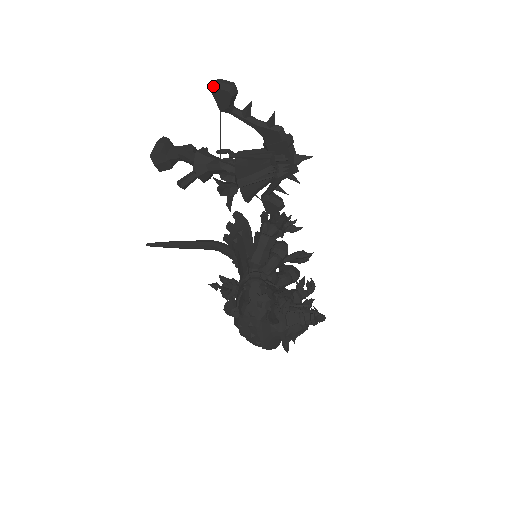
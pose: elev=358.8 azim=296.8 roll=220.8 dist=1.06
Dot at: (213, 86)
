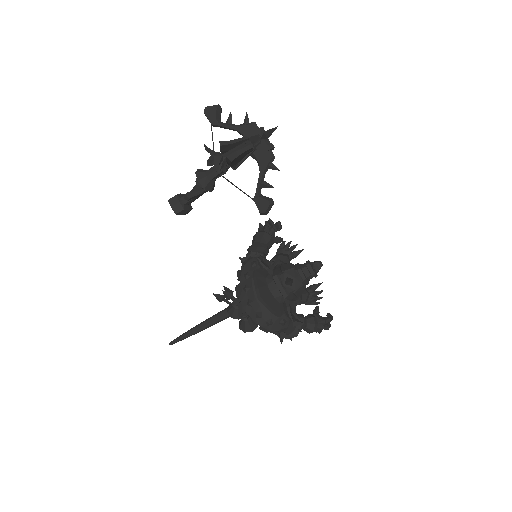
Dot at: (205, 108)
